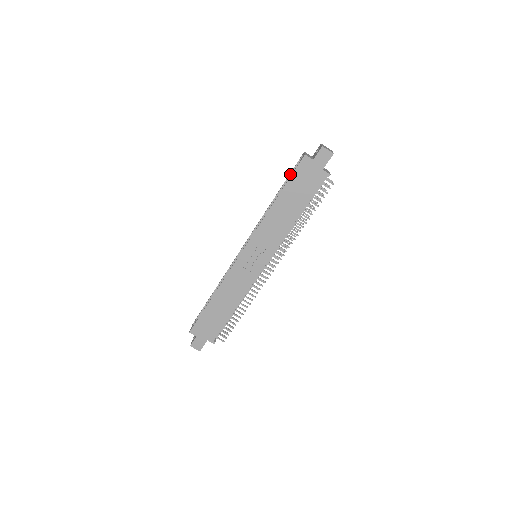
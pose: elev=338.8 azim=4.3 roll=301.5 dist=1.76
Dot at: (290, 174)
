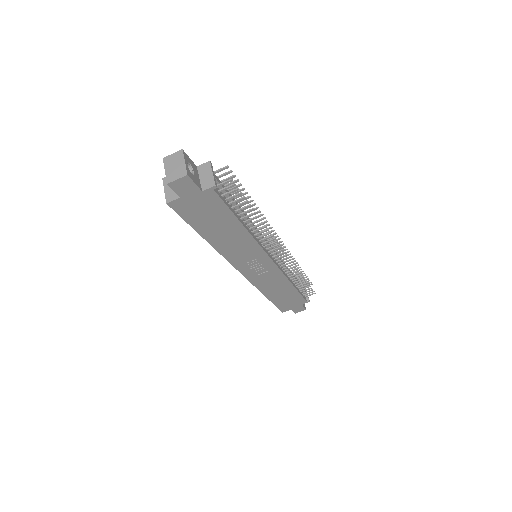
Dot at: occluded
